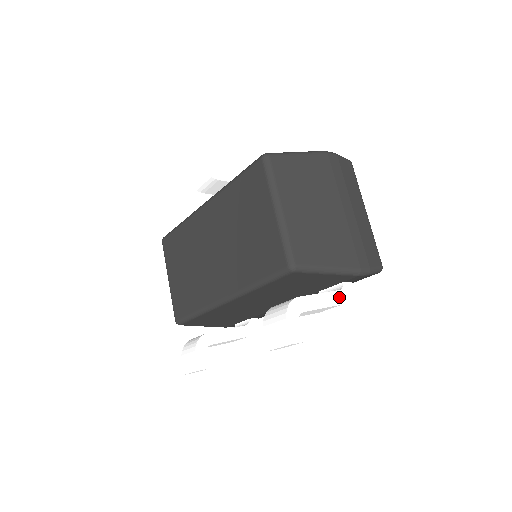
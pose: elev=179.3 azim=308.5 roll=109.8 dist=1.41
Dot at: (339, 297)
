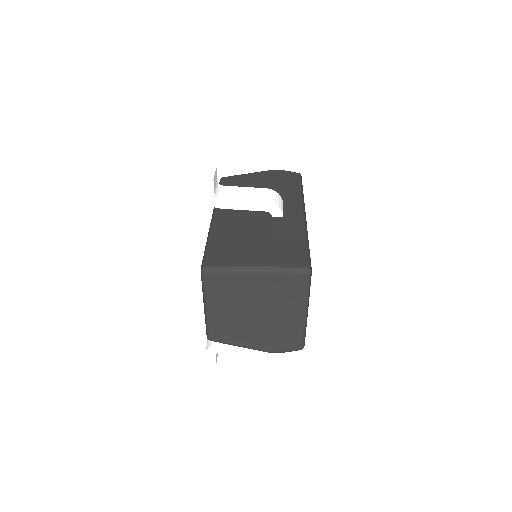
Dot at: occluded
